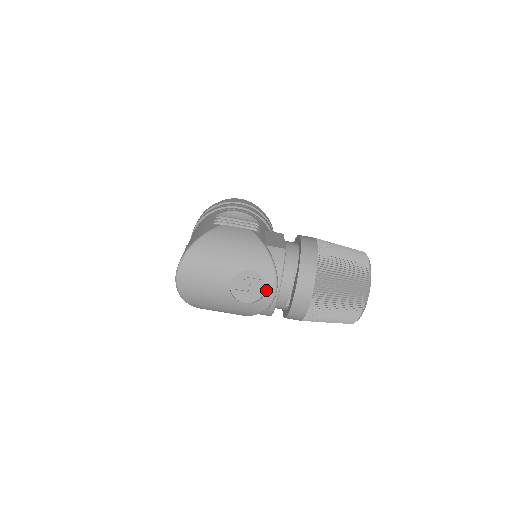
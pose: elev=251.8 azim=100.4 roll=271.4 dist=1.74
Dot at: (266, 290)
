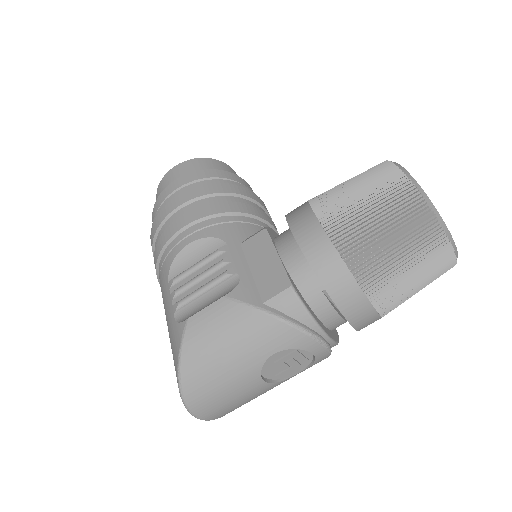
Dot at: occluded
